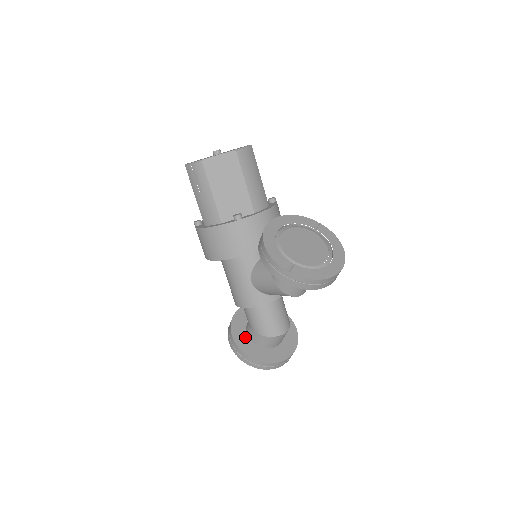
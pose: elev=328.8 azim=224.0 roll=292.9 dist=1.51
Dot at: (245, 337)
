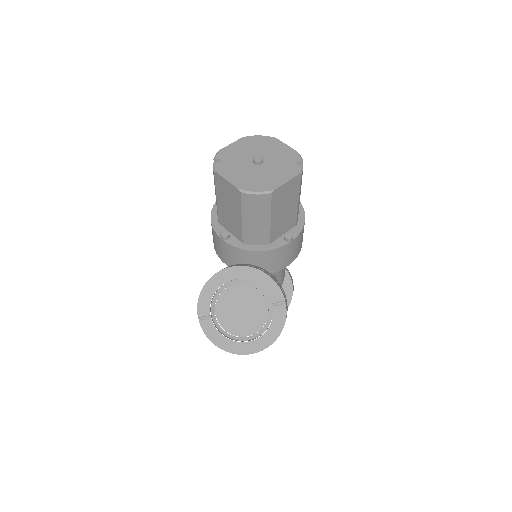
Dot at: occluded
